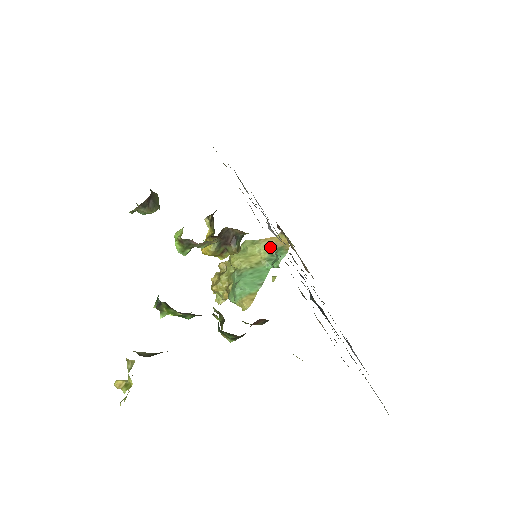
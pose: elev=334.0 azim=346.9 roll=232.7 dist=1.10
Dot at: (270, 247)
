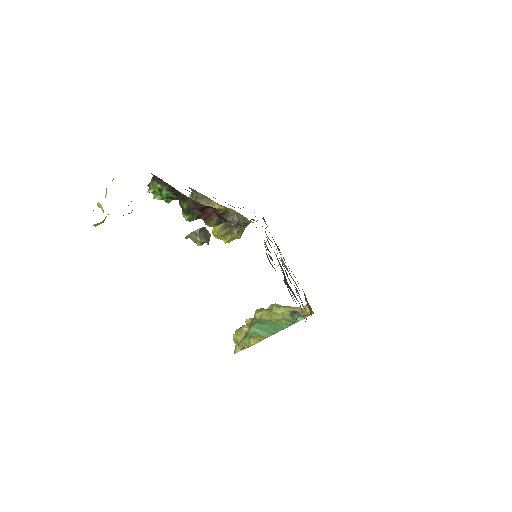
Dot at: (293, 312)
